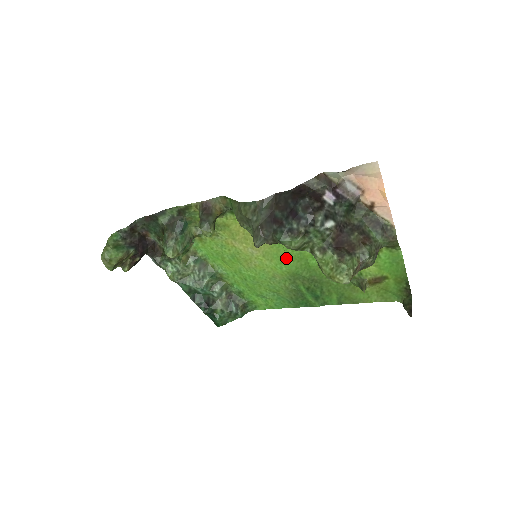
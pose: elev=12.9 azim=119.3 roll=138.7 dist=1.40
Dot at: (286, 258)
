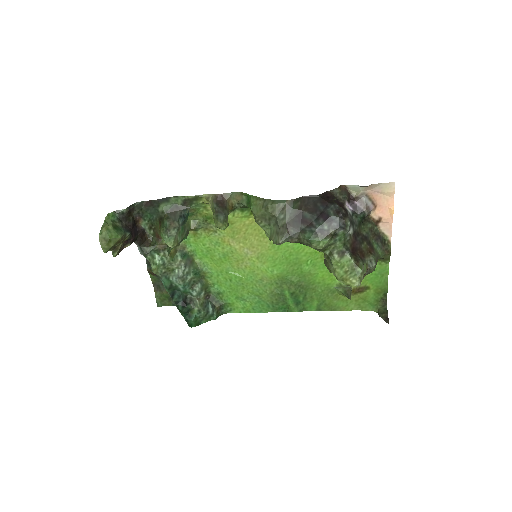
Dot at: (281, 262)
